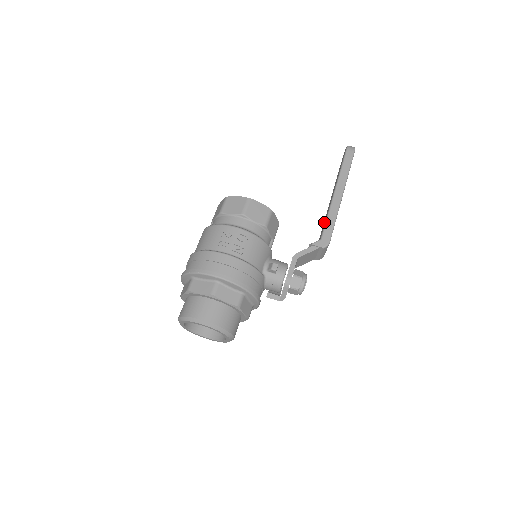
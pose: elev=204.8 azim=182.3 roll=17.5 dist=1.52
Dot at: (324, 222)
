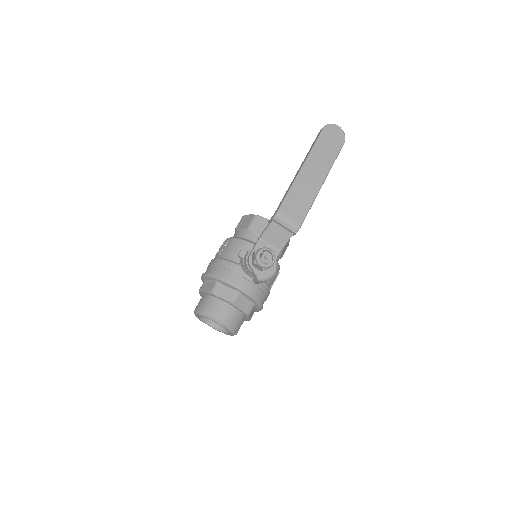
Dot at: occluded
